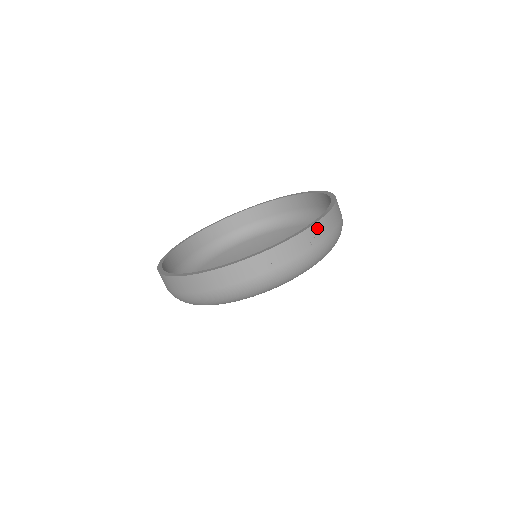
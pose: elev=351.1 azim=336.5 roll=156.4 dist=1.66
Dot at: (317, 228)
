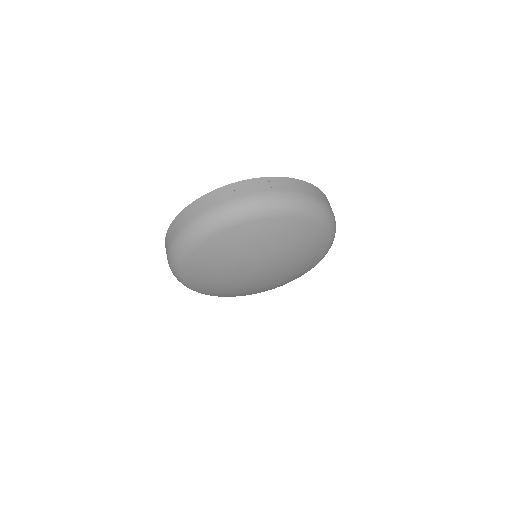
Dot at: (279, 181)
